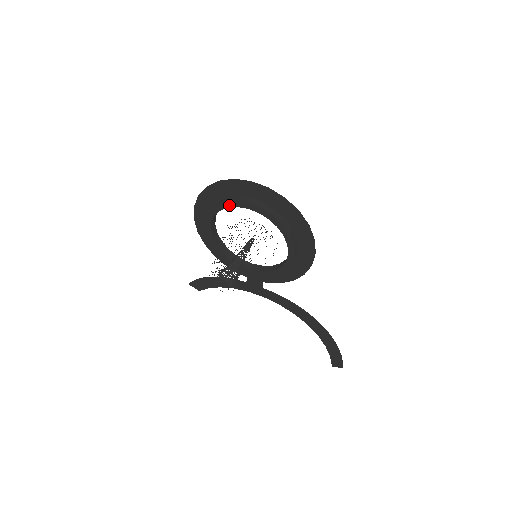
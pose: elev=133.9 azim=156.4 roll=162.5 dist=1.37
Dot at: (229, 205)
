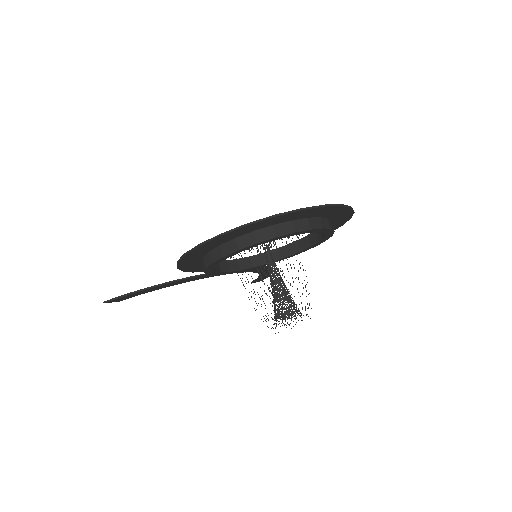
Dot at: (281, 237)
